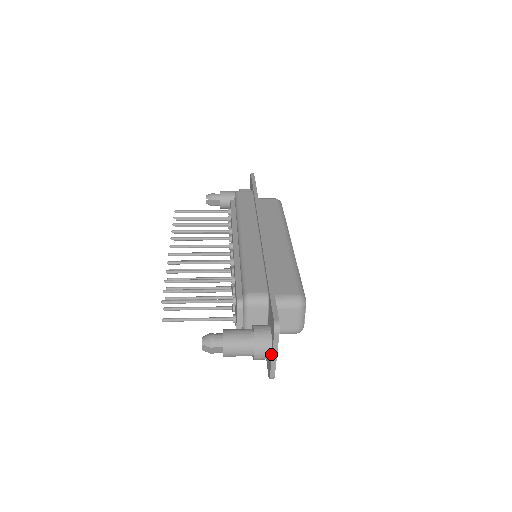
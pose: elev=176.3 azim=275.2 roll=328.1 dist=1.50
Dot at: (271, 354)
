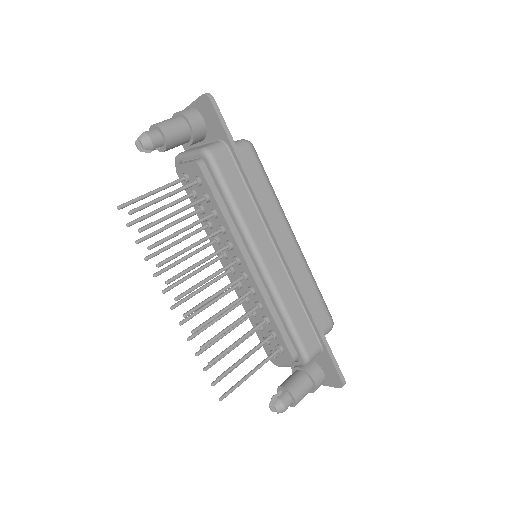
Dot at: occluded
